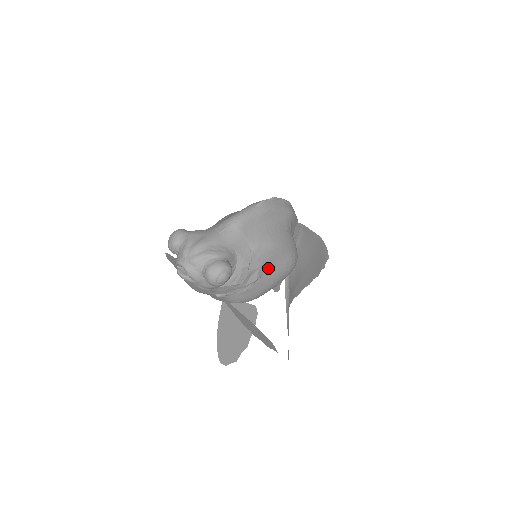
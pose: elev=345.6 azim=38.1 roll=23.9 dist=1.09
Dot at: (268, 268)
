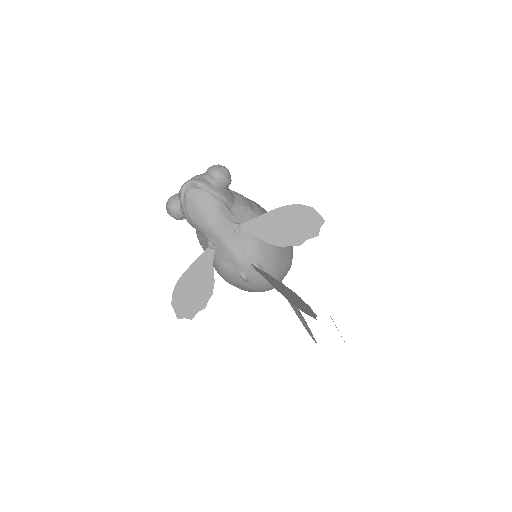
Dot at: (264, 212)
